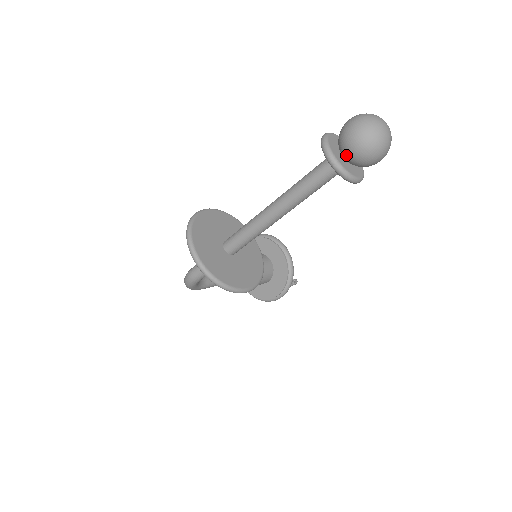
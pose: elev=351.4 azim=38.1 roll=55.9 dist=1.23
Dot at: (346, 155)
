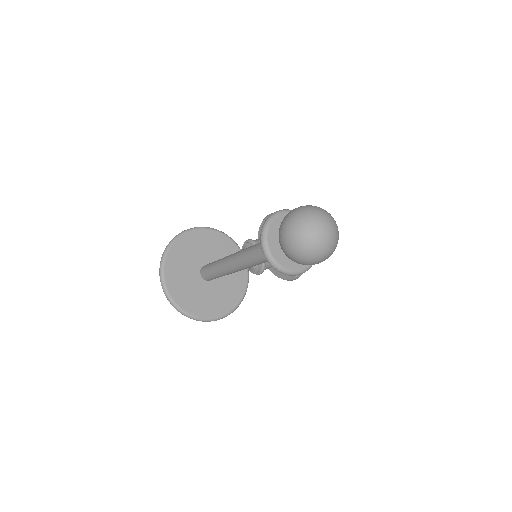
Dot at: (284, 252)
